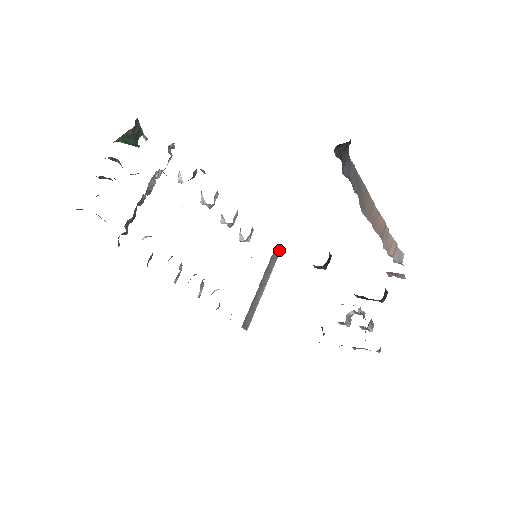
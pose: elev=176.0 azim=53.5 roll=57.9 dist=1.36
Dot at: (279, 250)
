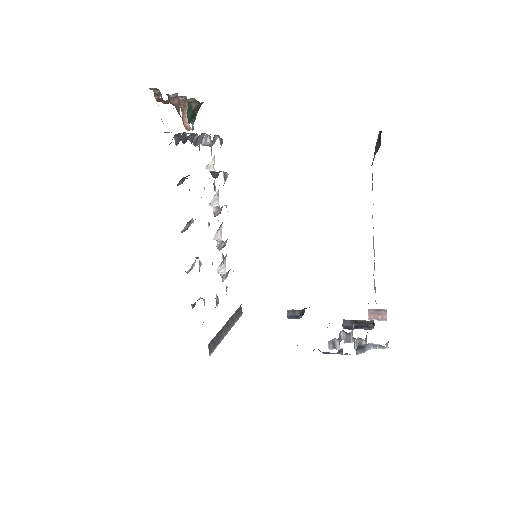
Dot at: (241, 312)
